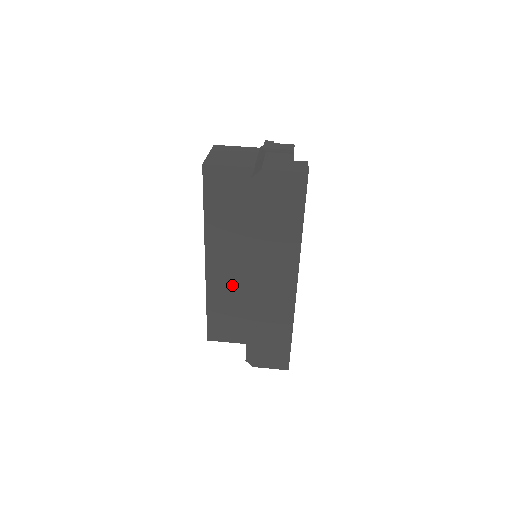
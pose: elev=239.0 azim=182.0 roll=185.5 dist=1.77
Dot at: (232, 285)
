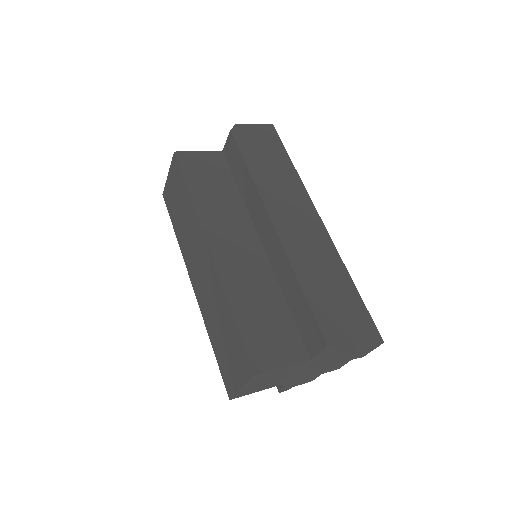
Dot at: (251, 271)
